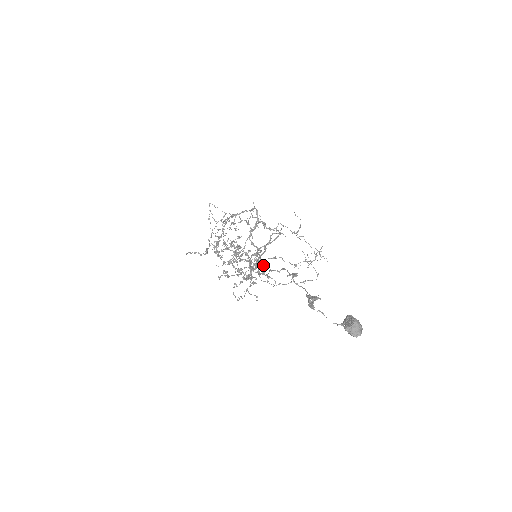
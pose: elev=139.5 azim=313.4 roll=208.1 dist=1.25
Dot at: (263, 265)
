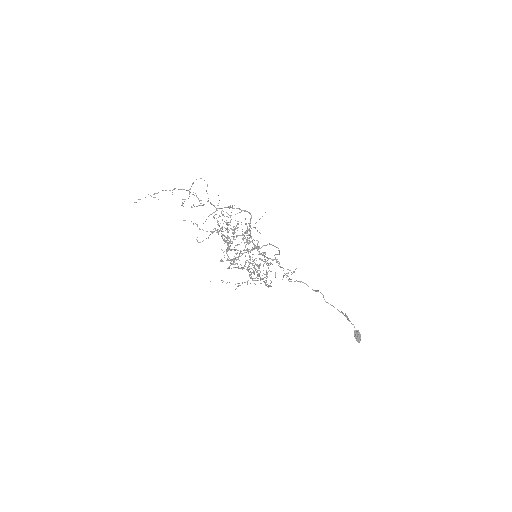
Dot at: occluded
